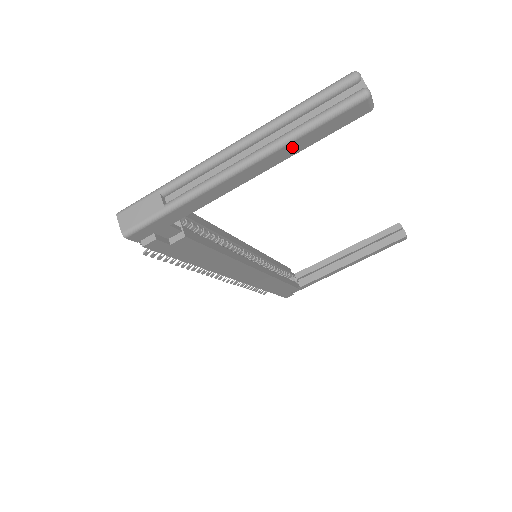
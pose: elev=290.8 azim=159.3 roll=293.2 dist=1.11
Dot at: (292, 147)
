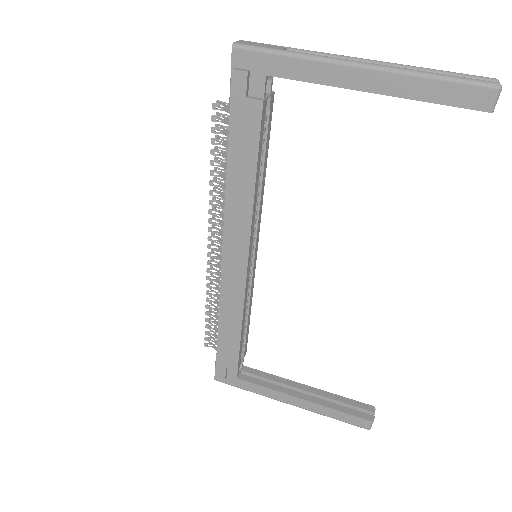
Dot at: (412, 84)
